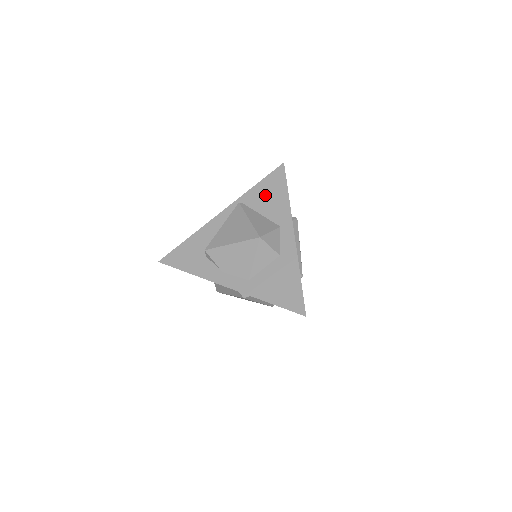
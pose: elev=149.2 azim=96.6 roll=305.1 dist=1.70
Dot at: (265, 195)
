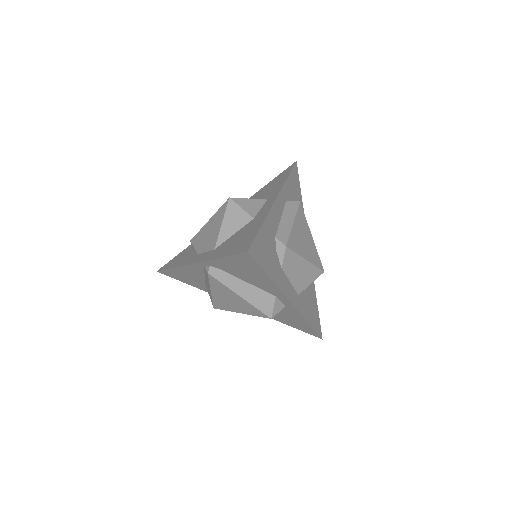
Dot at: (268, 187)
